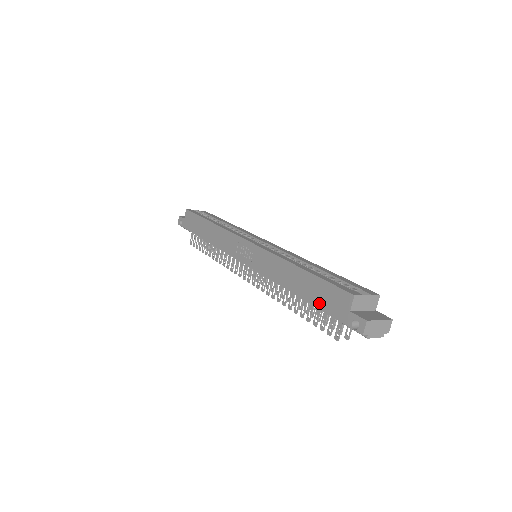
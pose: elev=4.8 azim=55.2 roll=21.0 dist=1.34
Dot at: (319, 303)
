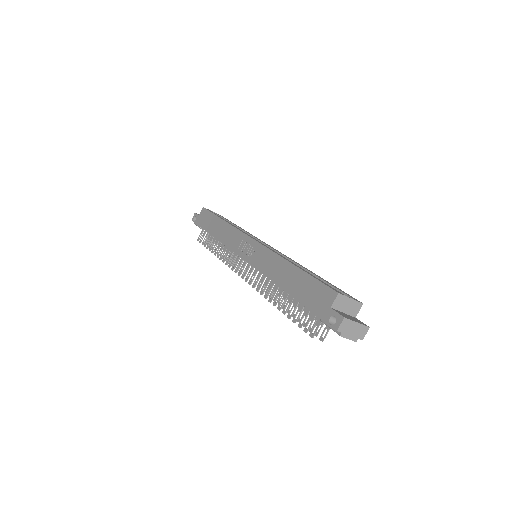
Dot at: (303, 298)
